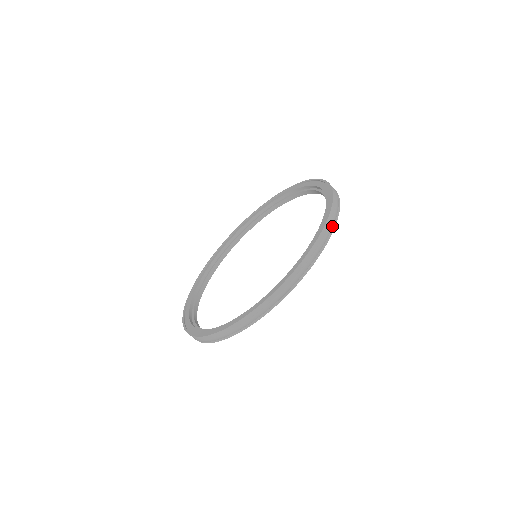
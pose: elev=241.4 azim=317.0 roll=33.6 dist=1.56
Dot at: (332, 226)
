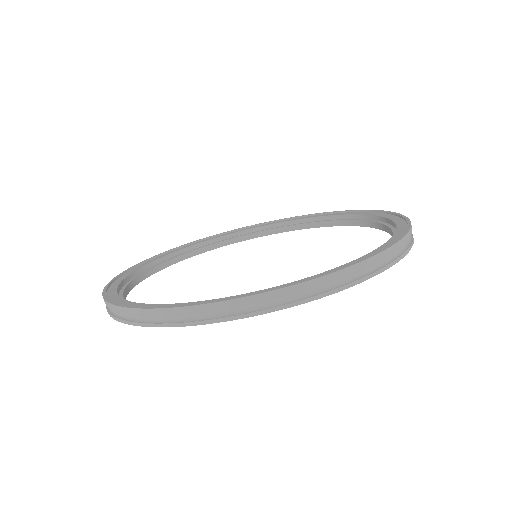
Dot at: (377, 269)
